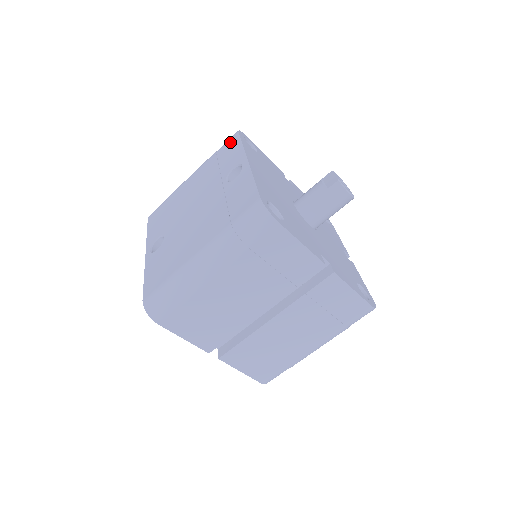
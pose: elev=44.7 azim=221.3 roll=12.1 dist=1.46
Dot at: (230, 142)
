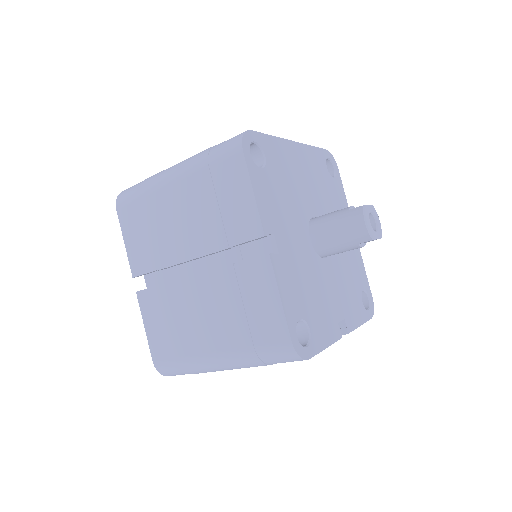
Dot at: occluded
